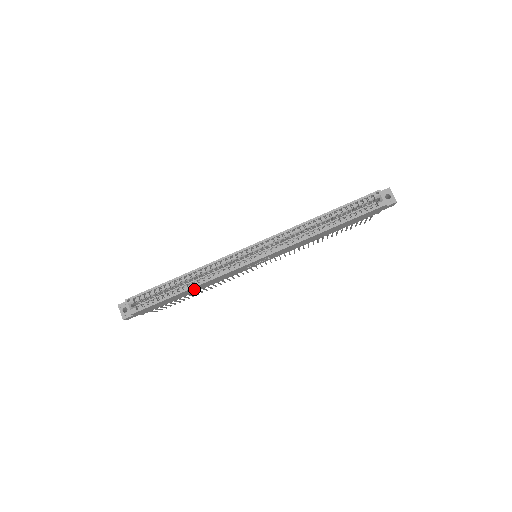
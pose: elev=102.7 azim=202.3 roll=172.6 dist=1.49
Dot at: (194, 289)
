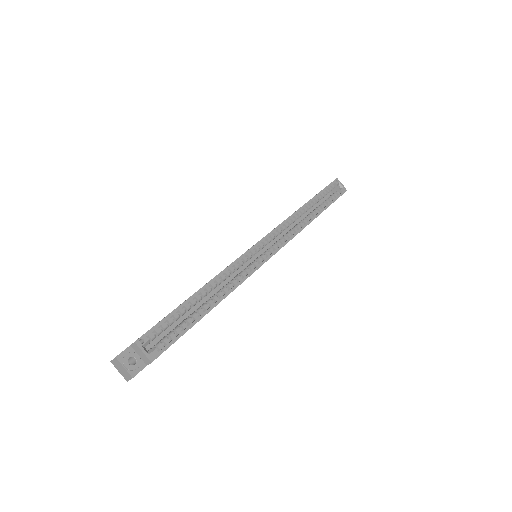
Dot at: occluded
